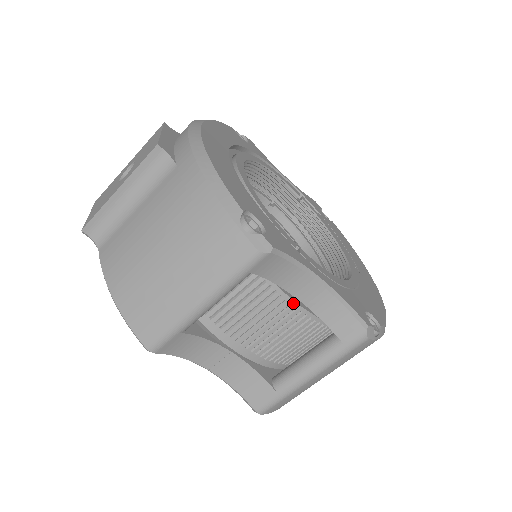
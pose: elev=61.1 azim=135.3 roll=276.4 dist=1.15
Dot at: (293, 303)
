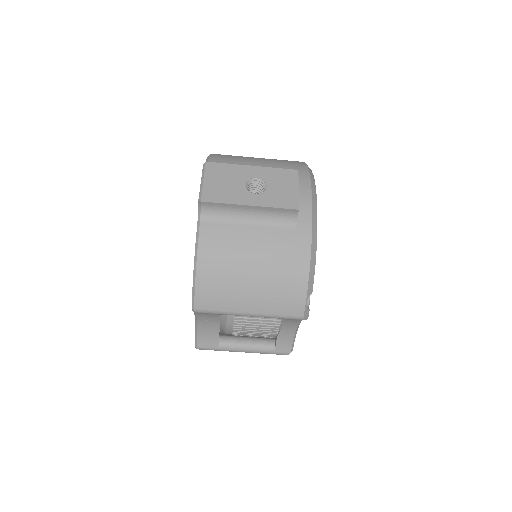
Dot at: (279, 330)
